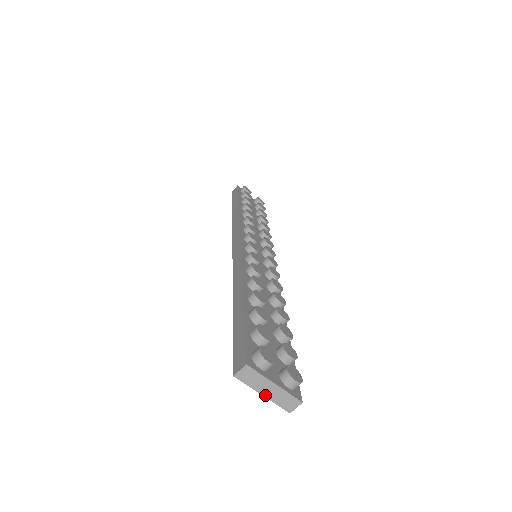
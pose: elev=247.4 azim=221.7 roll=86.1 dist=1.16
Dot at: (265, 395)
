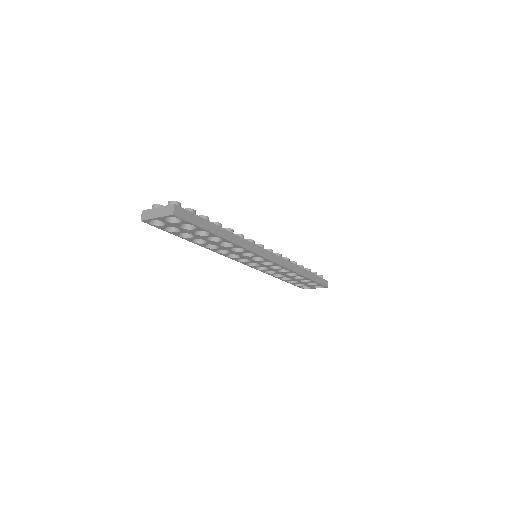
Dot at: (157, 217)
